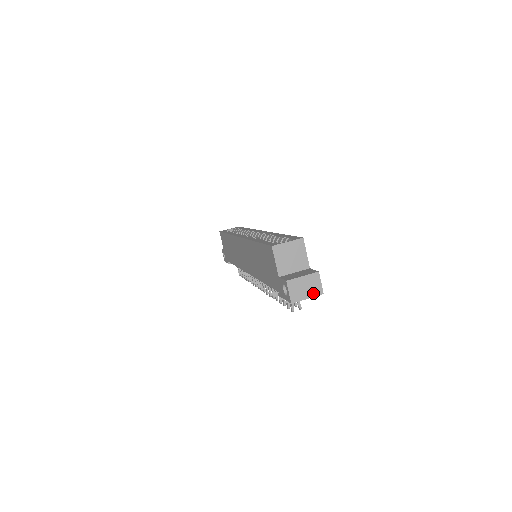
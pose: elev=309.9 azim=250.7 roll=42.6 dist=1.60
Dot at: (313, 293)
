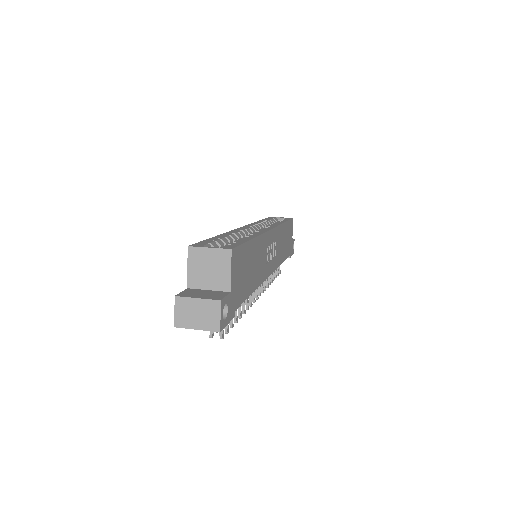
Dot at: (206, 325)
